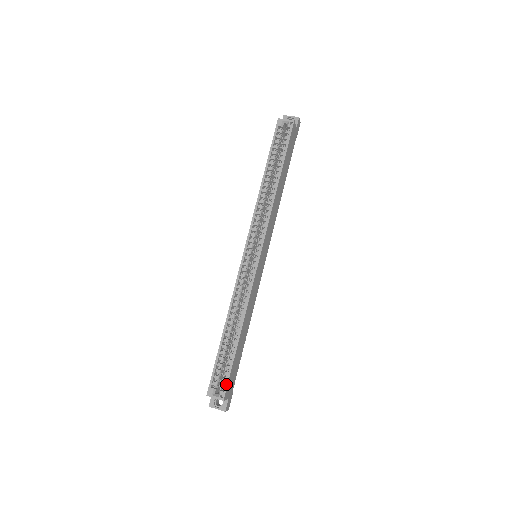
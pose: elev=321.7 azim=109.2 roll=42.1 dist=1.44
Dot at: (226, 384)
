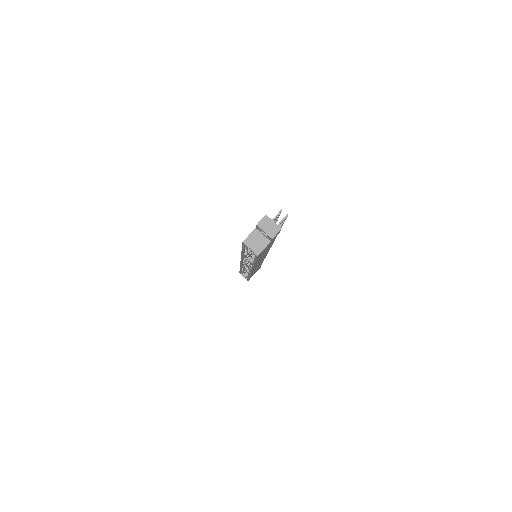
Dot at: occluded
